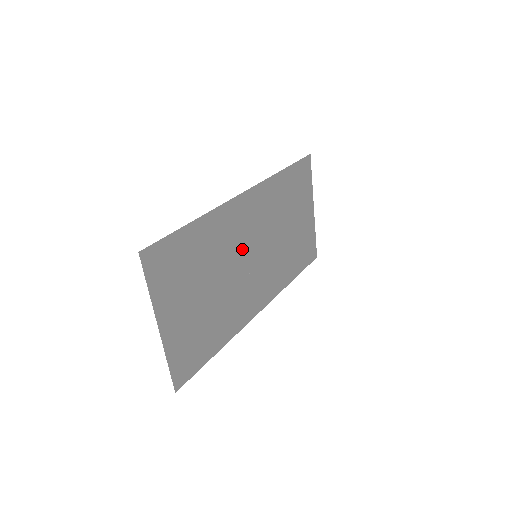
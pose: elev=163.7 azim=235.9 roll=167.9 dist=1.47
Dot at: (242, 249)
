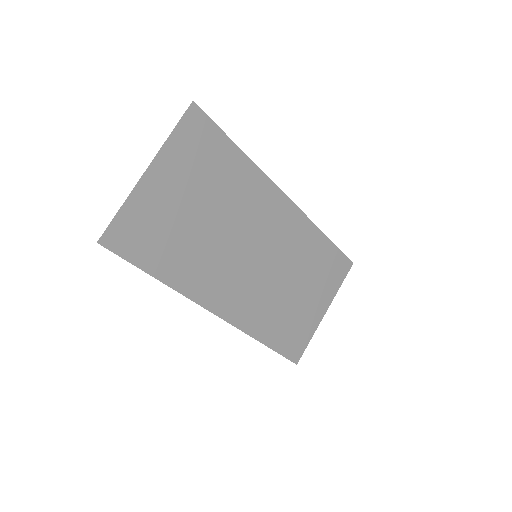
Dot at: (255, 212)
